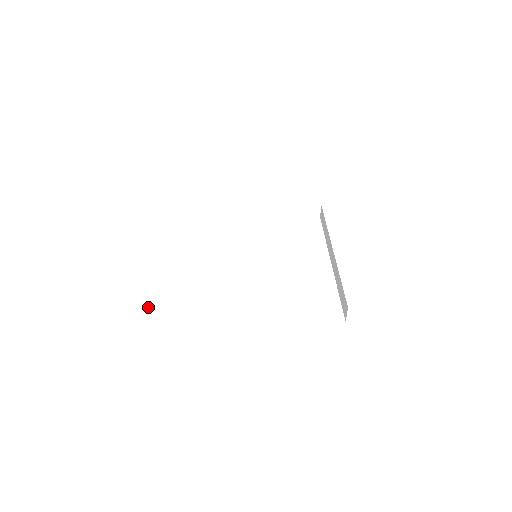
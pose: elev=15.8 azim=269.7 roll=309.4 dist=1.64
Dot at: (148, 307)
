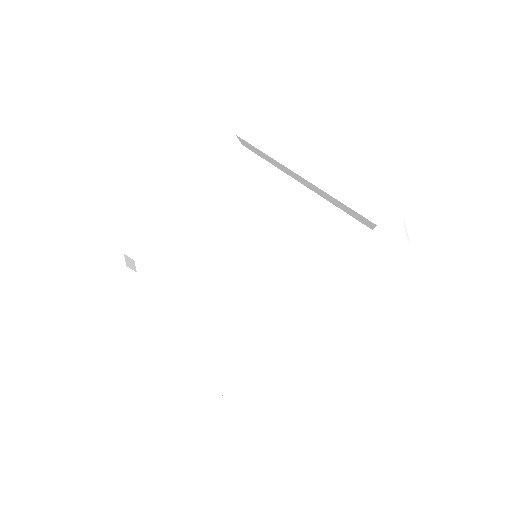
Dot at: (116, 276)
